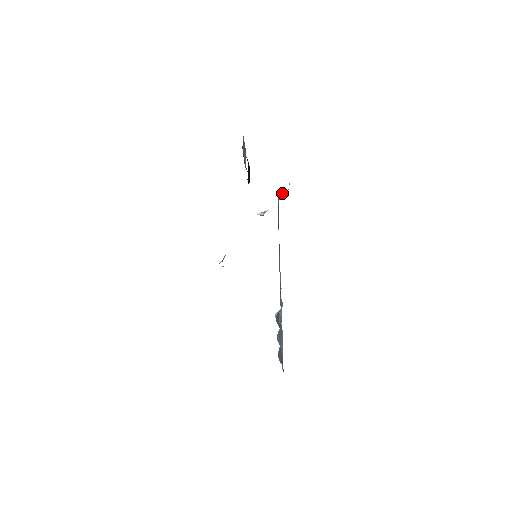
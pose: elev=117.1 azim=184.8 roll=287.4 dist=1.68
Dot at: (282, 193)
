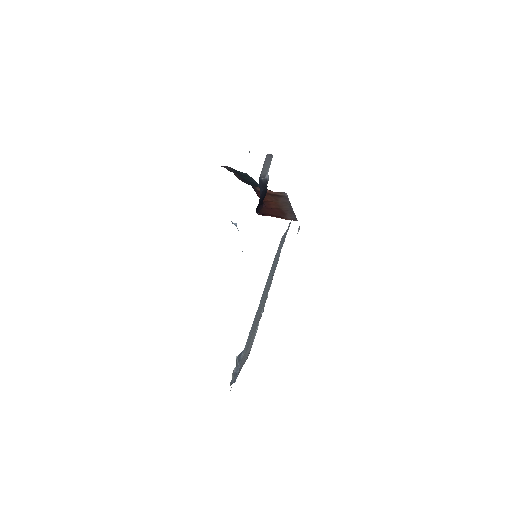
Dot at: occluded
